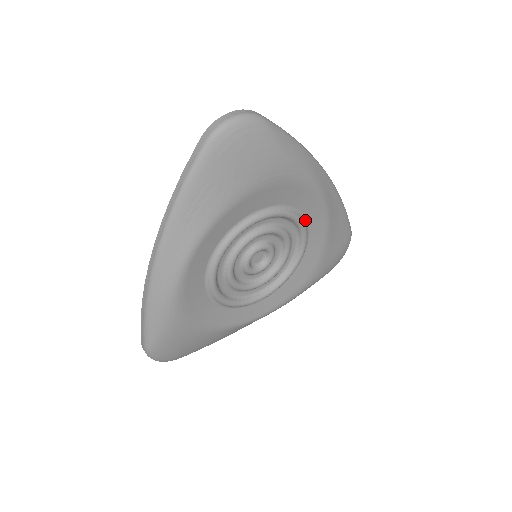
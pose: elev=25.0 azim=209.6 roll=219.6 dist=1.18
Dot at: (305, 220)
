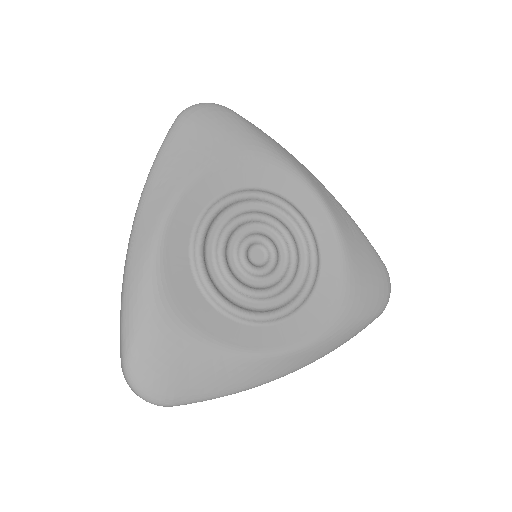
Dot at: (305, 218)
